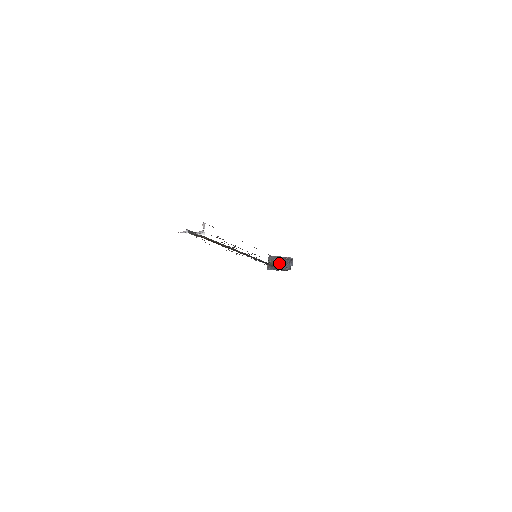
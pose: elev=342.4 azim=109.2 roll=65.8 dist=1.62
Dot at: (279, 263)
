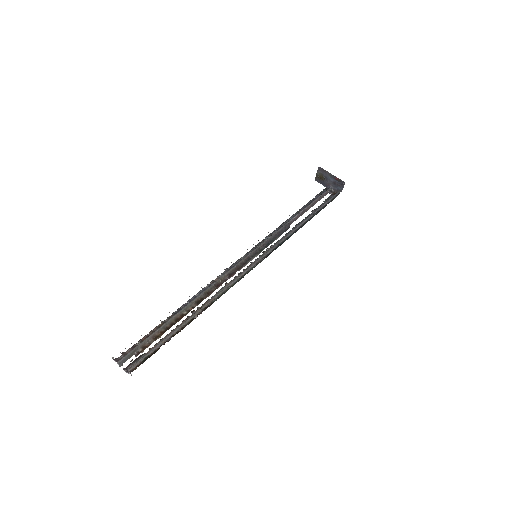
Dot at: (329, 180)
